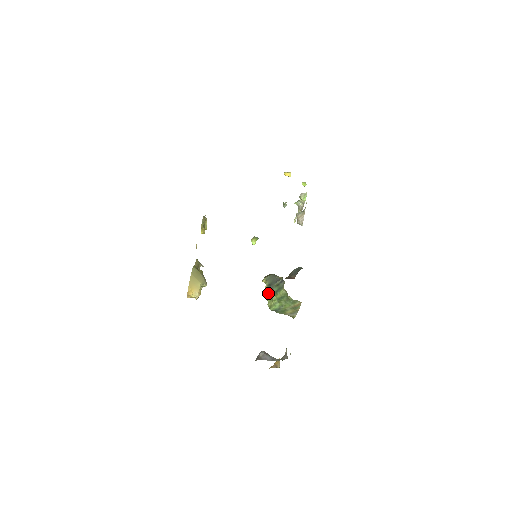
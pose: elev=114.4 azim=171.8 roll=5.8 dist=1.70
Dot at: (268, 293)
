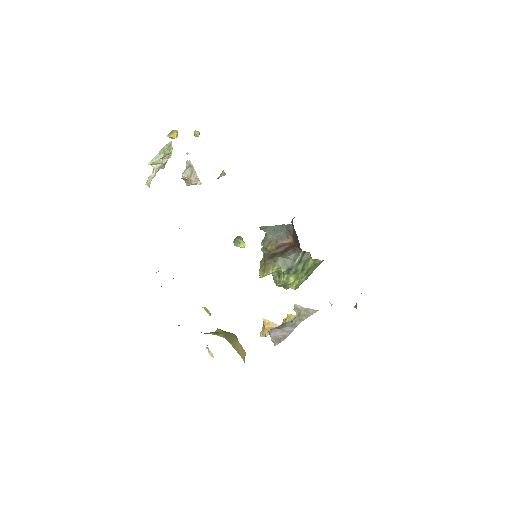
Dot at: (287, 278)
